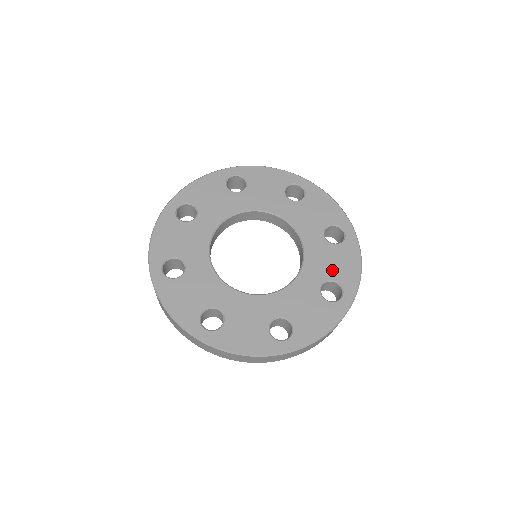
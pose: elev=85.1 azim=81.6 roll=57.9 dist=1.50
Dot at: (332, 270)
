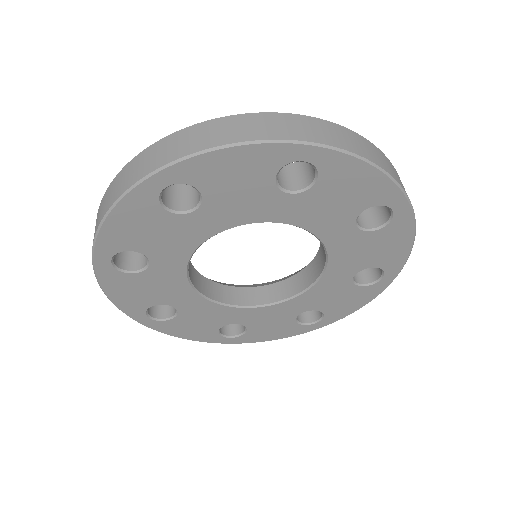
Dot at: (328, 305)
